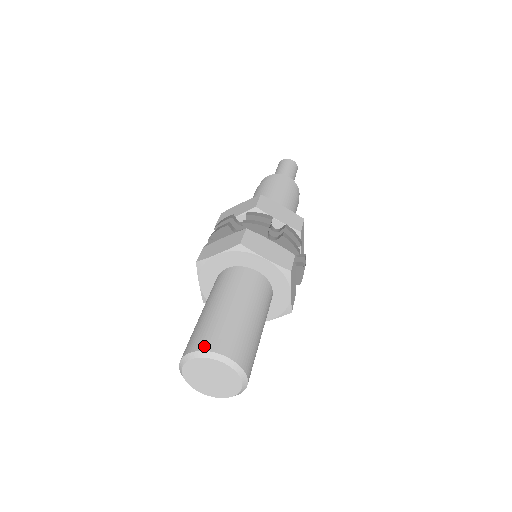
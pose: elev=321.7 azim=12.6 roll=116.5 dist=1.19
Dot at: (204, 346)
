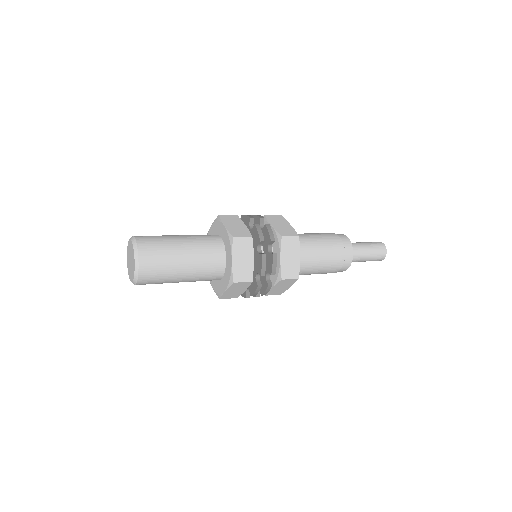
Dot at: occluded
